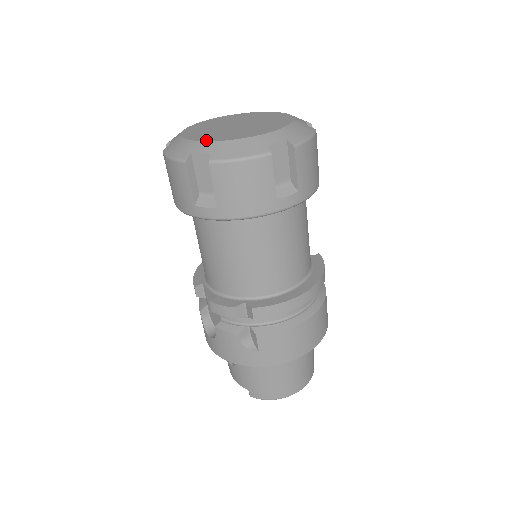
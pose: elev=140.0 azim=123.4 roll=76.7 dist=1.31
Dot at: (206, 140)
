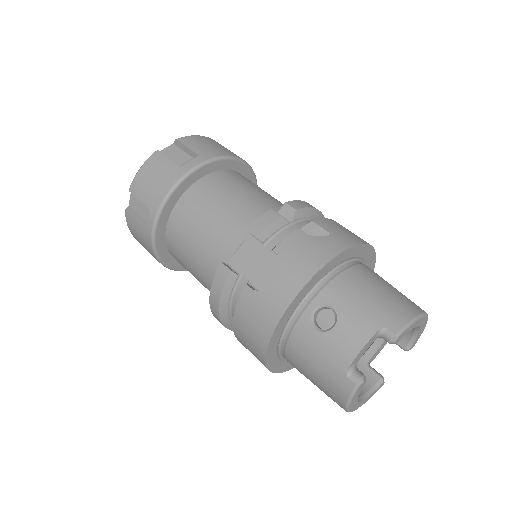
Dot at: occluded
